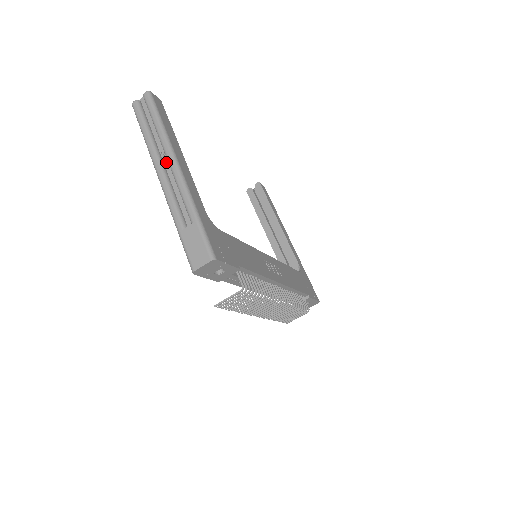
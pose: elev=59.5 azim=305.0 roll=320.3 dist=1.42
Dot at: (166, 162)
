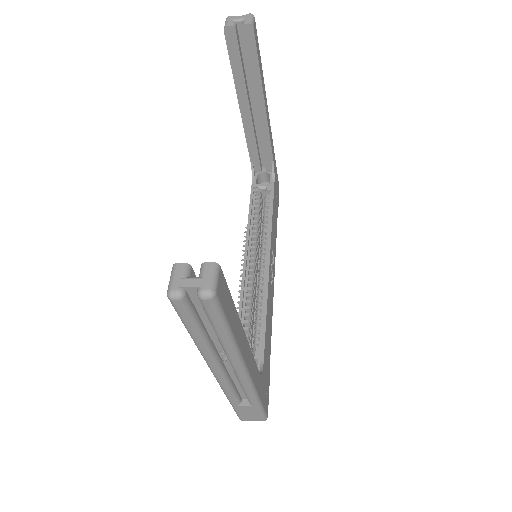
Dot at: (226, 360)
